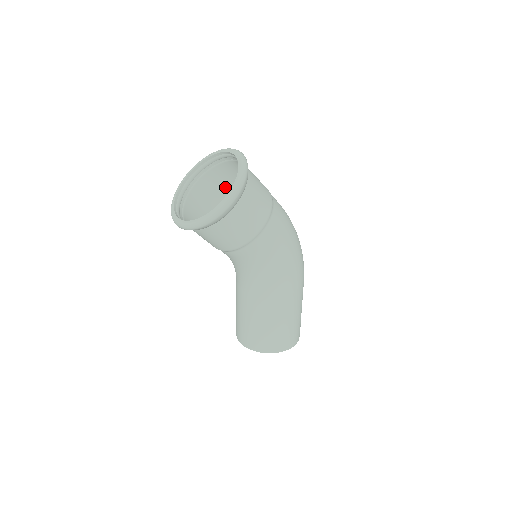
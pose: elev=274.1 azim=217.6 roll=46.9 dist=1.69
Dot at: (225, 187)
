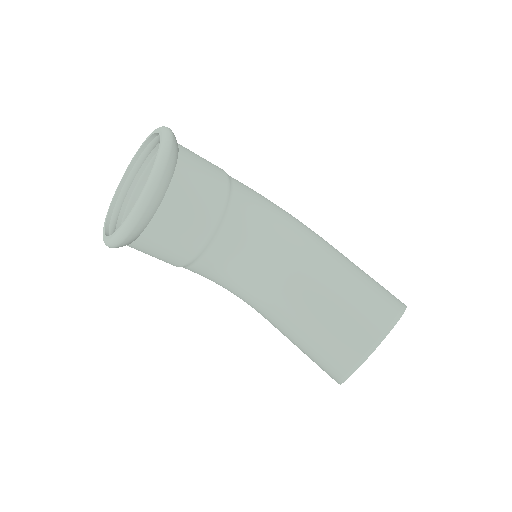
Dot at: occluded
